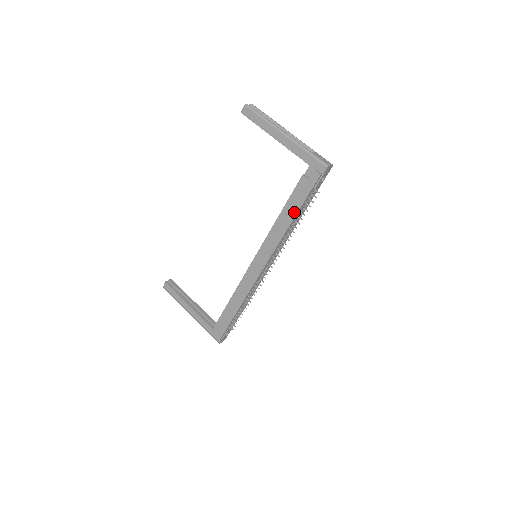
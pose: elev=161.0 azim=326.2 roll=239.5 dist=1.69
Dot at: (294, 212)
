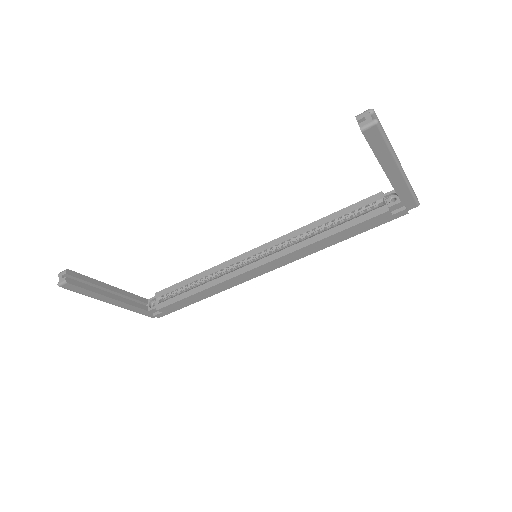
Dot at: (349, 236)
